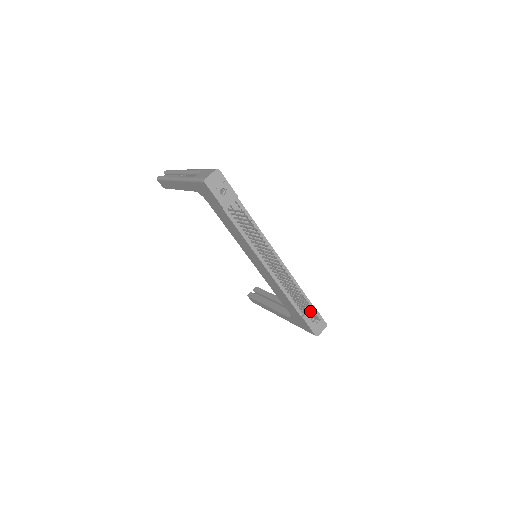
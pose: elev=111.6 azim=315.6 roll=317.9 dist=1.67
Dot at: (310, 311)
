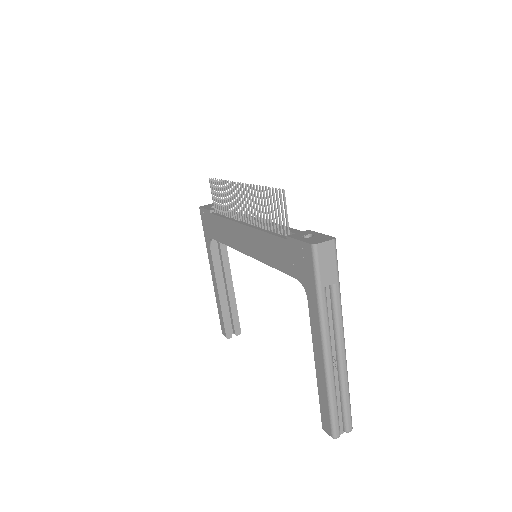
Dot at: occluded
